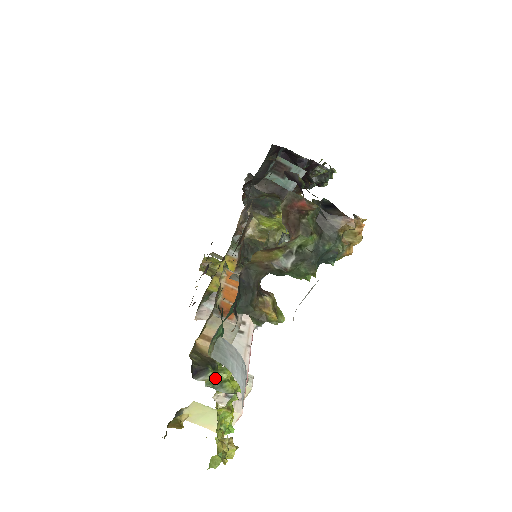
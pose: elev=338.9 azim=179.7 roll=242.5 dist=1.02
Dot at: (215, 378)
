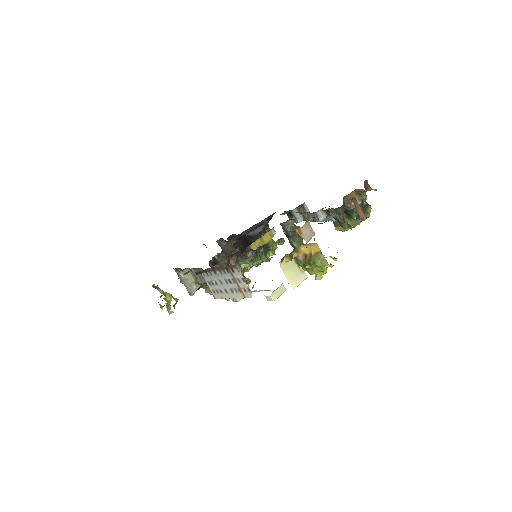
Dot at: occluded
